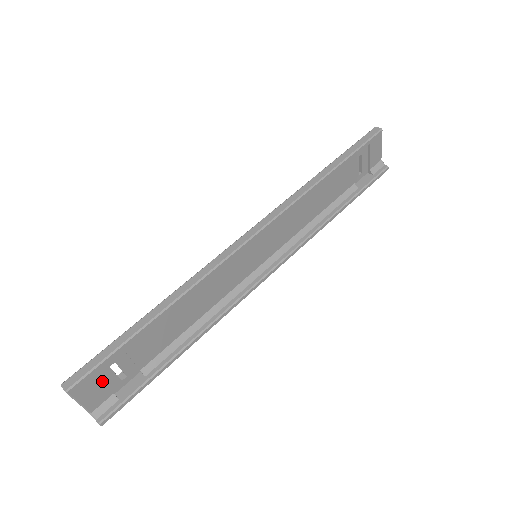
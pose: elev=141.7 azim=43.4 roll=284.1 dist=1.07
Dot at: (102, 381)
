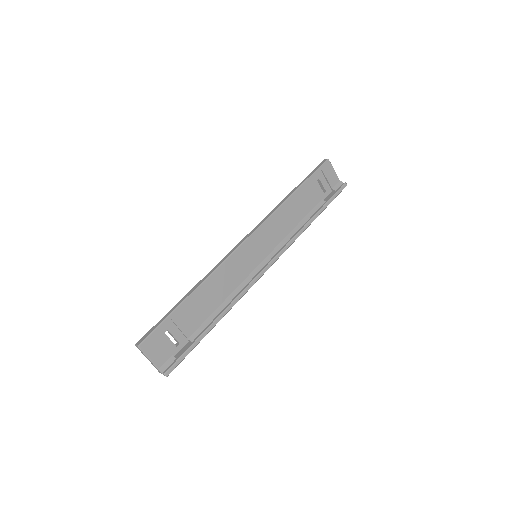
Dot at: (161, 343)
